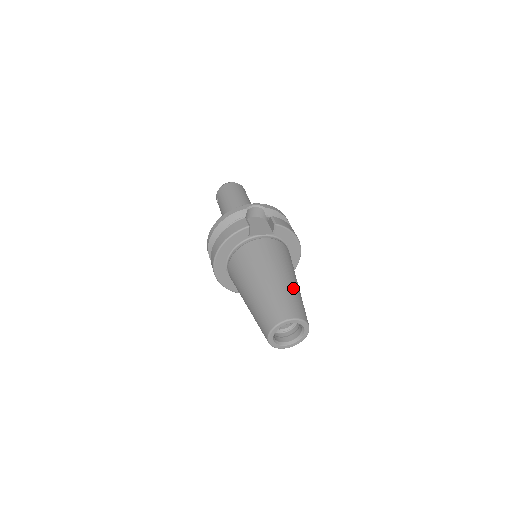
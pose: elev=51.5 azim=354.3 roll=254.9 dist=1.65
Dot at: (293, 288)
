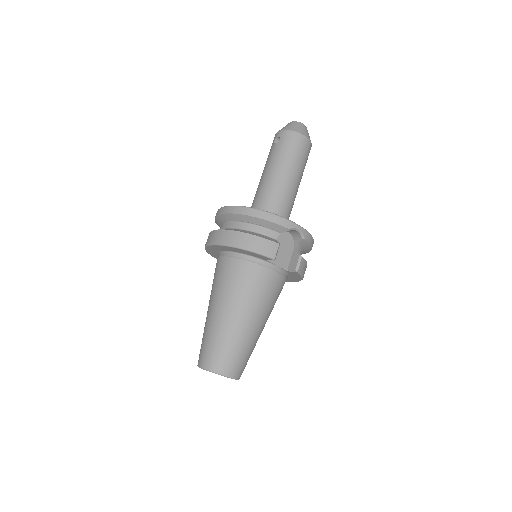
Dot at: (256, 341)
